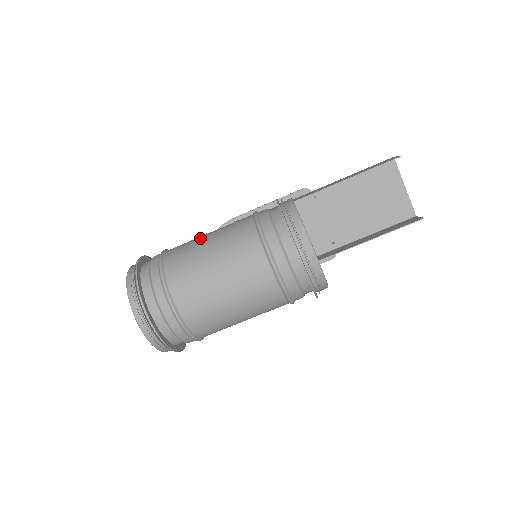
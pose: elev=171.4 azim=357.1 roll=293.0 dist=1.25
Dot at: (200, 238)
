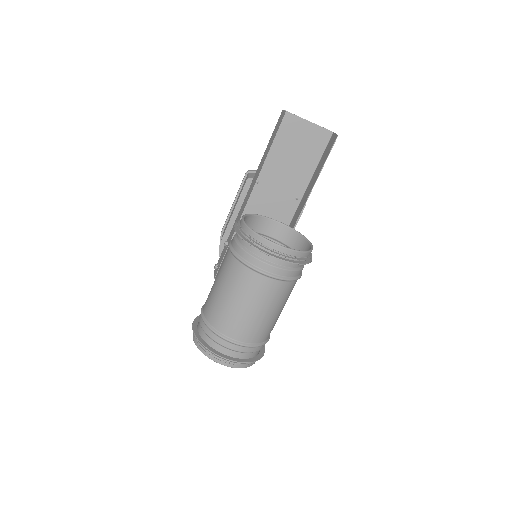
Dot at: (213, 289)
